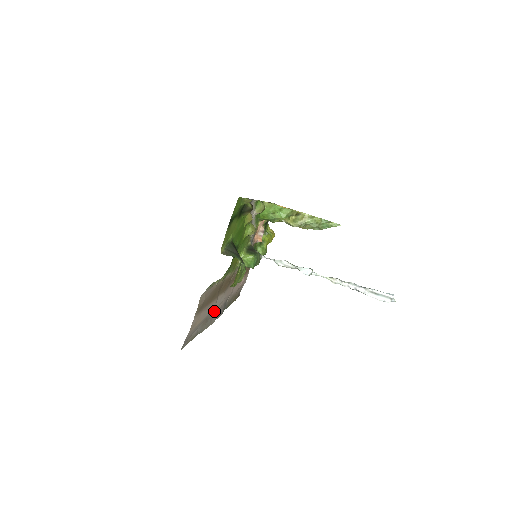
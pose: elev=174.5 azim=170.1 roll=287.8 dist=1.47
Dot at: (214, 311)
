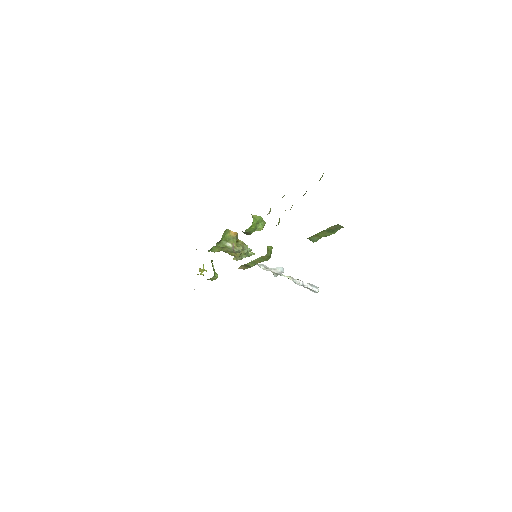
Dot at: occluded
